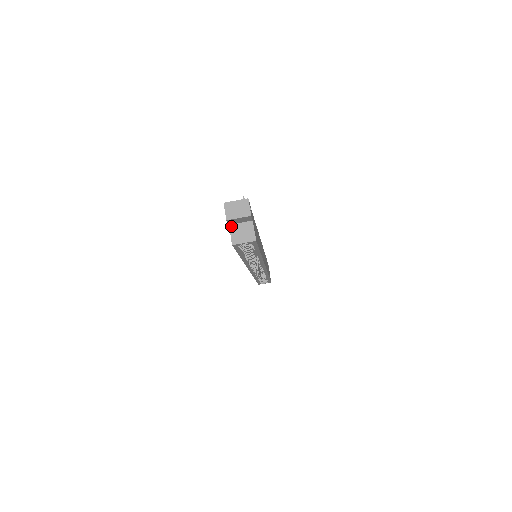
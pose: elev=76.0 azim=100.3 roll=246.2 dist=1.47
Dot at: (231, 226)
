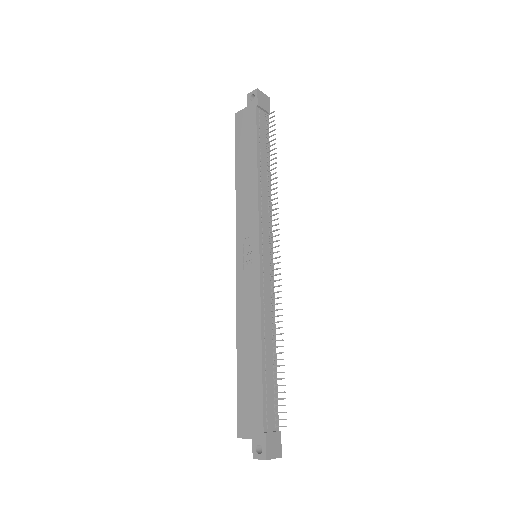
Dot at: (252, 439)
